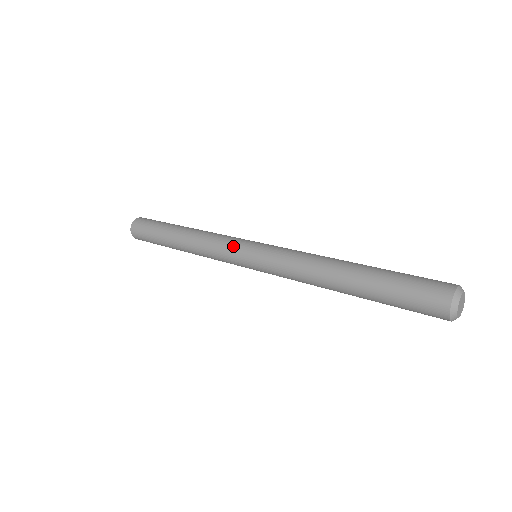
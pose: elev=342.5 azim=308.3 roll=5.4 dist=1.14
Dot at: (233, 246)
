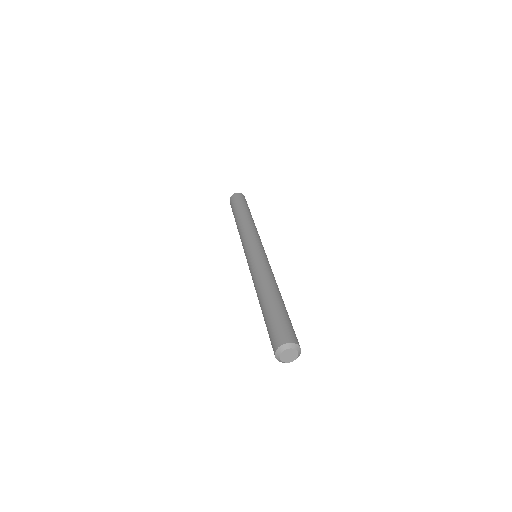
Dot at: (244, 248)
